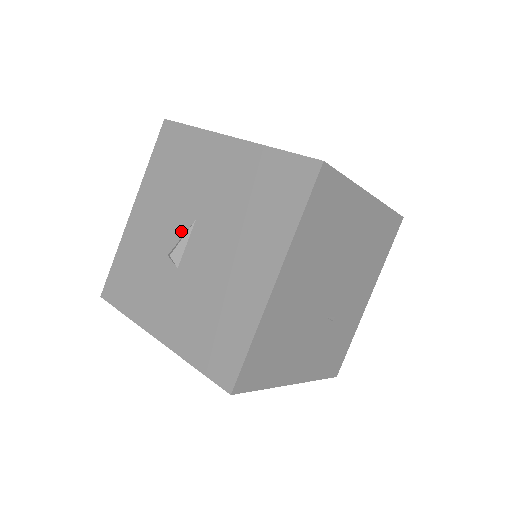
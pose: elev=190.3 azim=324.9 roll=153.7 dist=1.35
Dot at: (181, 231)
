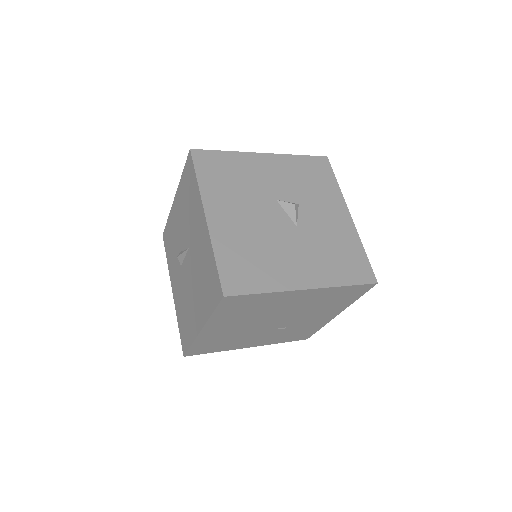
Dot at: (184, 246)
